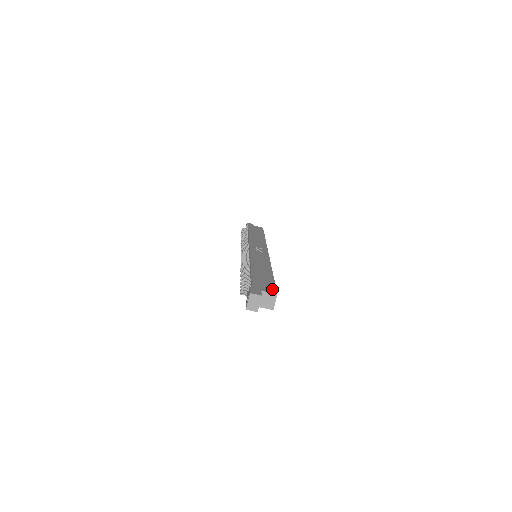
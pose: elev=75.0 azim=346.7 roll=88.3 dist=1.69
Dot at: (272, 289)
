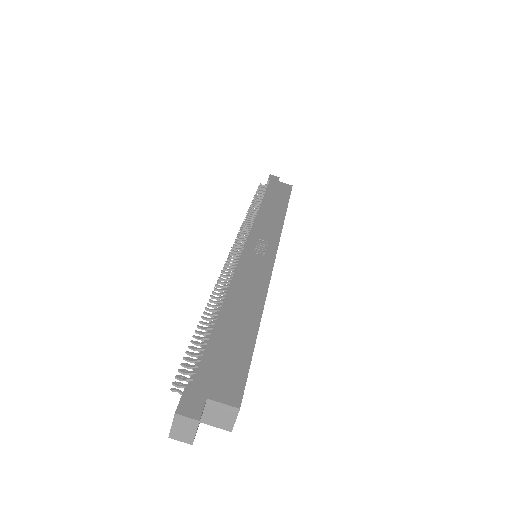
Dot at: (235, 388)
